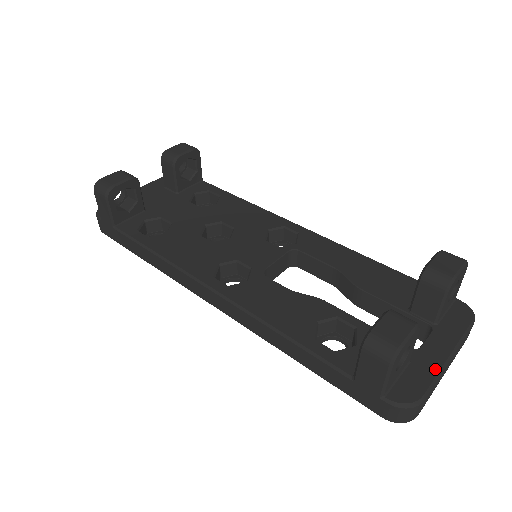
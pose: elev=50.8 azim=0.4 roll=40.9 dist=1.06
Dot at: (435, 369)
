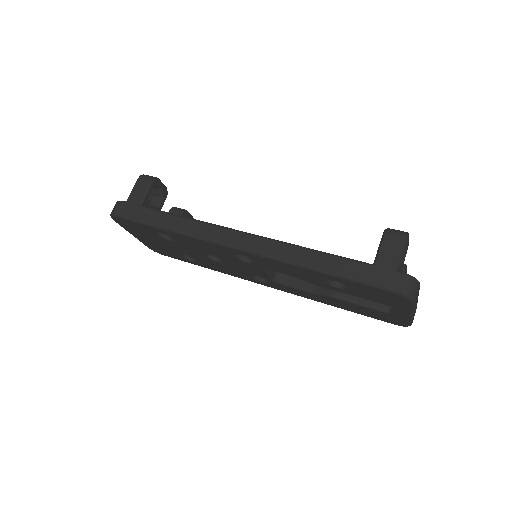
Dot at: occluded
